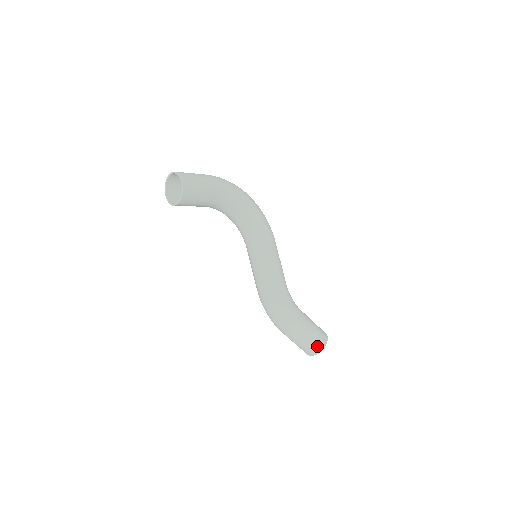
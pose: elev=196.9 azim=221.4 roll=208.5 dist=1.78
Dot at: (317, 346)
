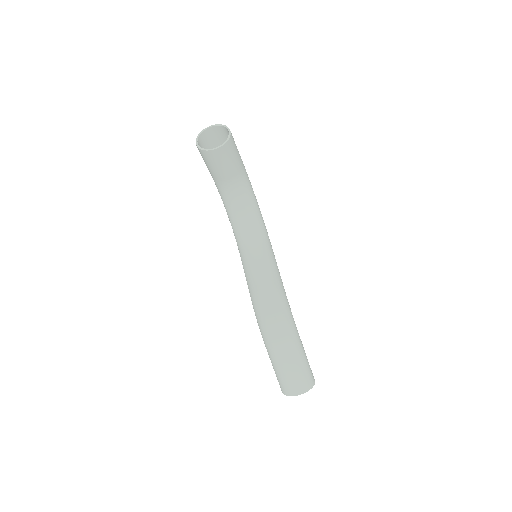
Dot at: (309, 379)
